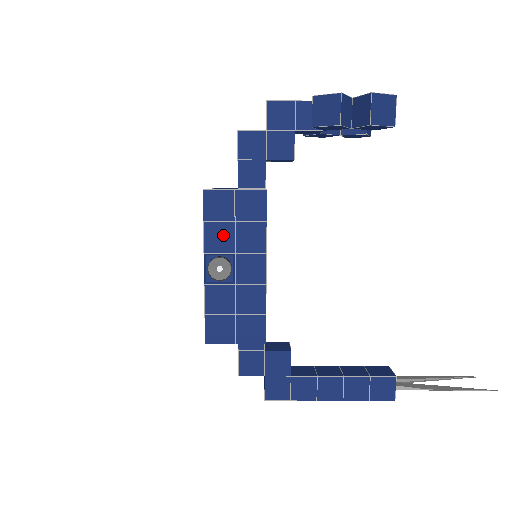
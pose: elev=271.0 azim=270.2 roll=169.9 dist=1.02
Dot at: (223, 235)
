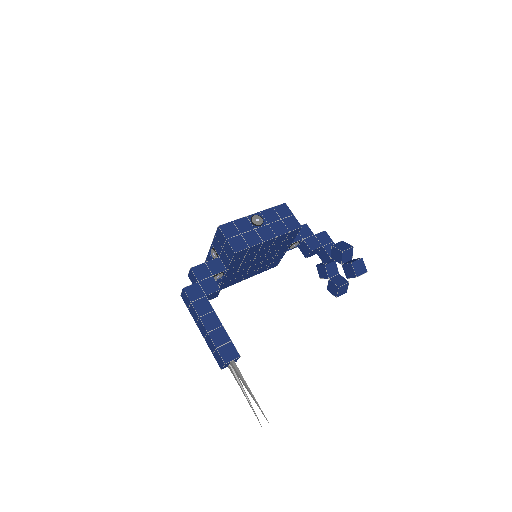
Dot at: (273, 217)
